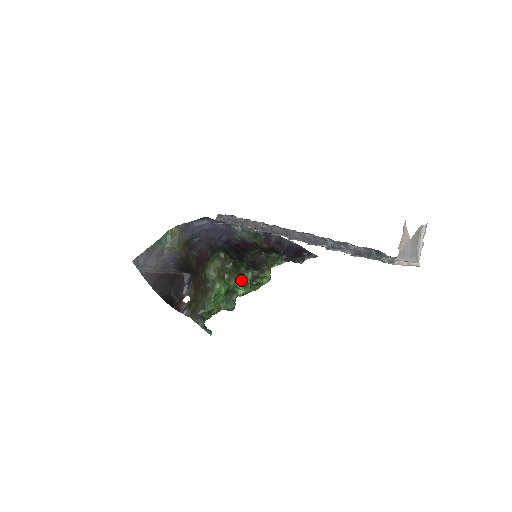
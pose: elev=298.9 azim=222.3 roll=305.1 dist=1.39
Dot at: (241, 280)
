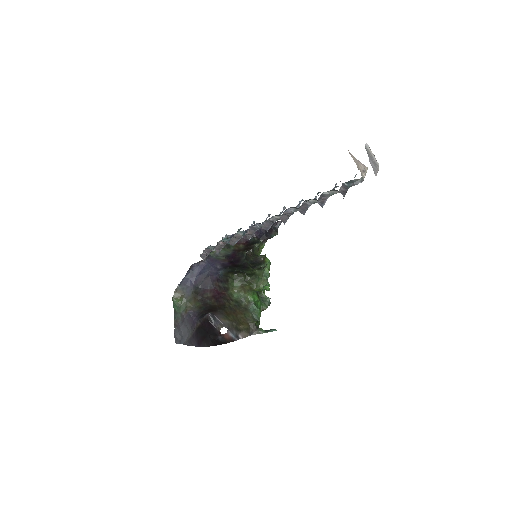
Dot at: (266, 279)
